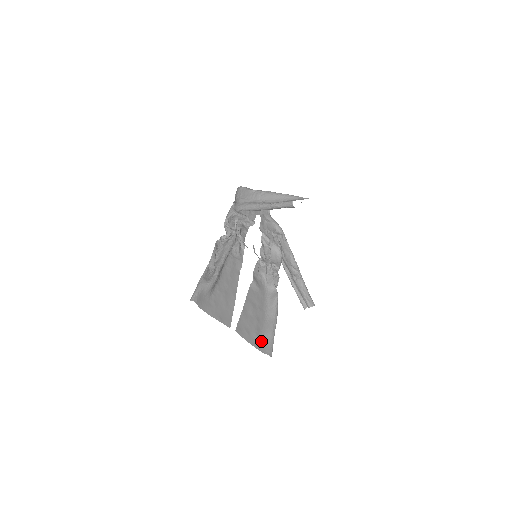
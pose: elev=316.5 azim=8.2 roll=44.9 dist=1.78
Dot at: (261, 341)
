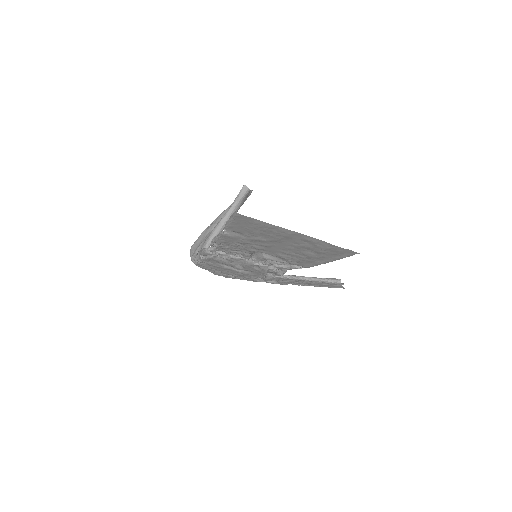
Dot at: (335, 251)
